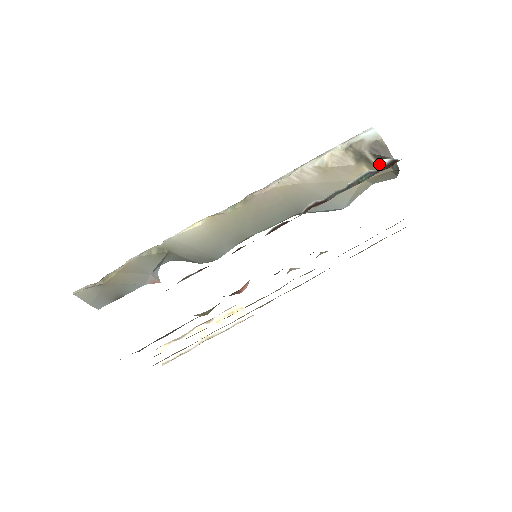
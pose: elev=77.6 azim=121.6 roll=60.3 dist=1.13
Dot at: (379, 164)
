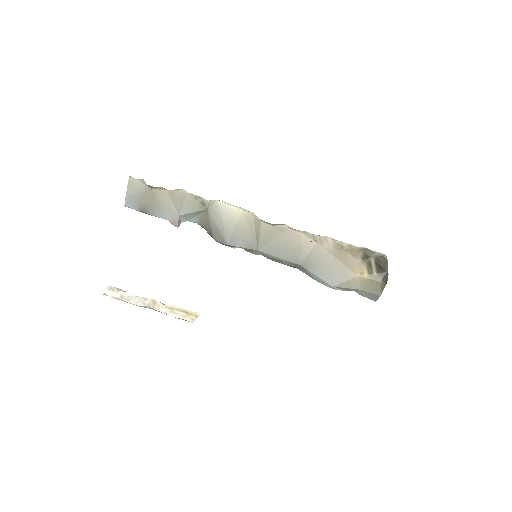
Dot at: (376, 271)
